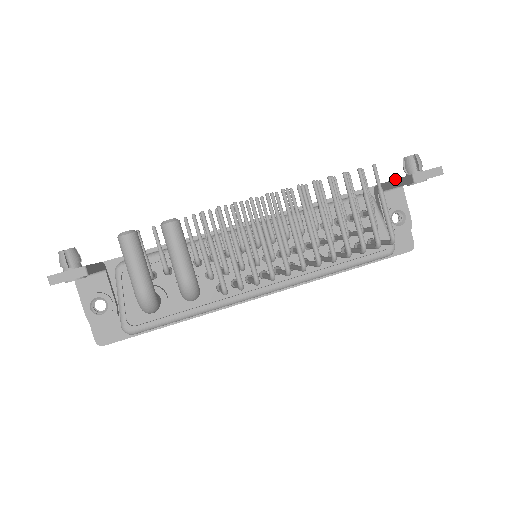
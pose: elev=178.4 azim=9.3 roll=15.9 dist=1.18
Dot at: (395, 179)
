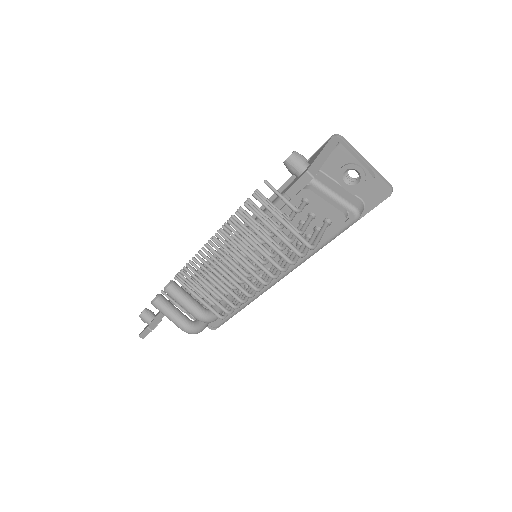
Dot at: (296, 177)
